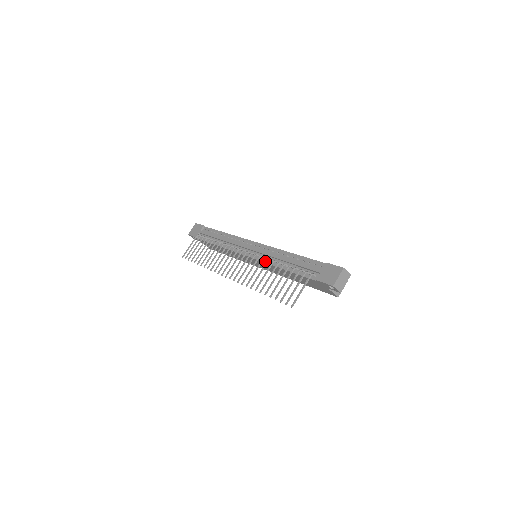
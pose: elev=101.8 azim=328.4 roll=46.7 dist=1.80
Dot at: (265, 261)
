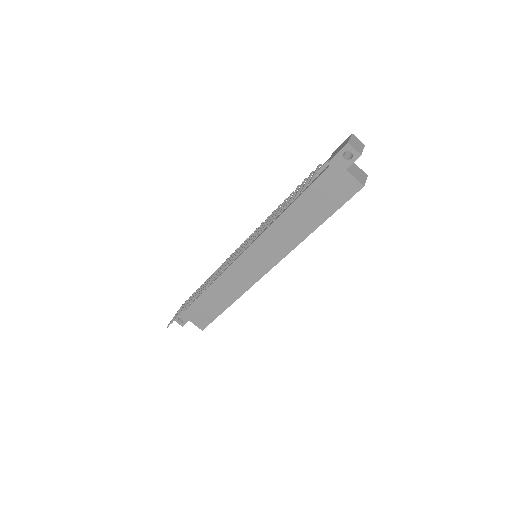
Dot at: (266, 229)
